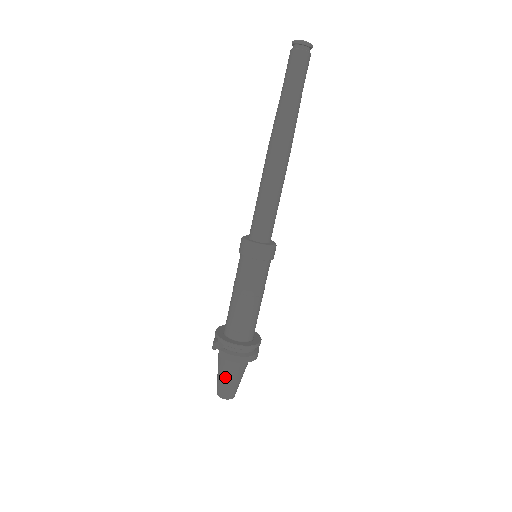
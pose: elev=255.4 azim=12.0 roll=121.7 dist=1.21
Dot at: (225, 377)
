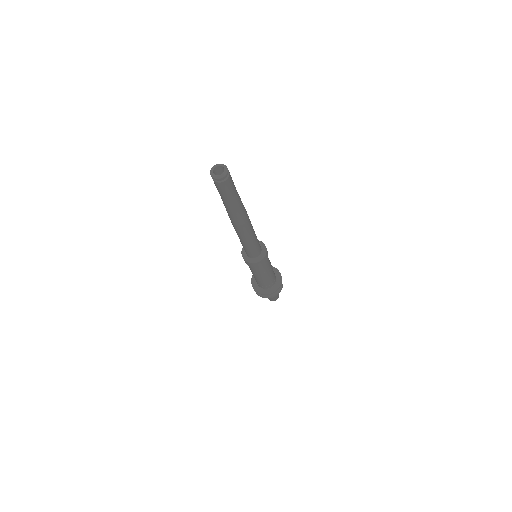
Dot at: occluded
